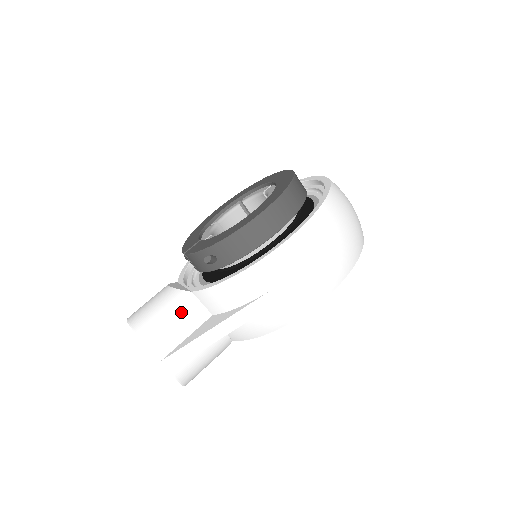
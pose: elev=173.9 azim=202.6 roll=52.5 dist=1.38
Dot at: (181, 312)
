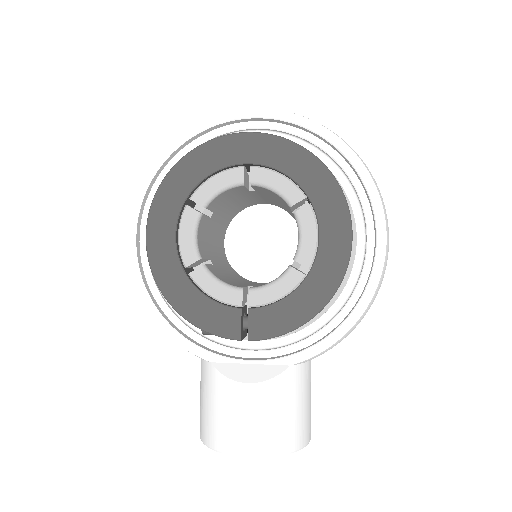
Dot at: (299, 391)
